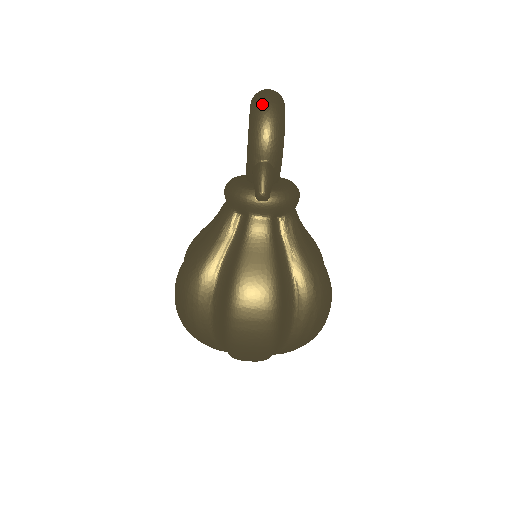
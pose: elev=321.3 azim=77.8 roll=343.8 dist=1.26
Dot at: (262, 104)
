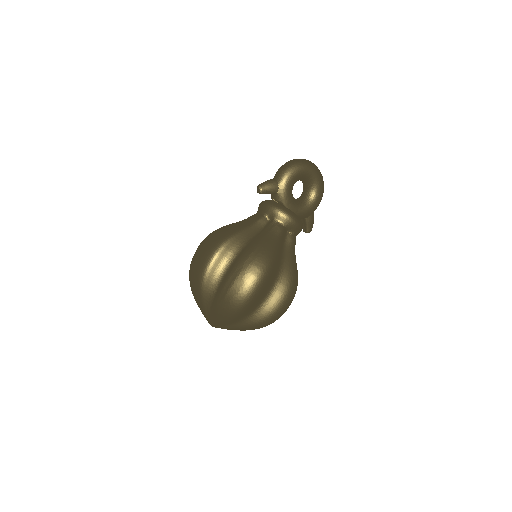
Dot at: occluded
